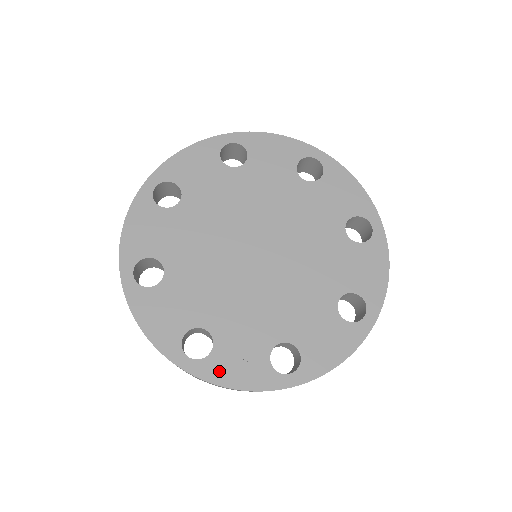
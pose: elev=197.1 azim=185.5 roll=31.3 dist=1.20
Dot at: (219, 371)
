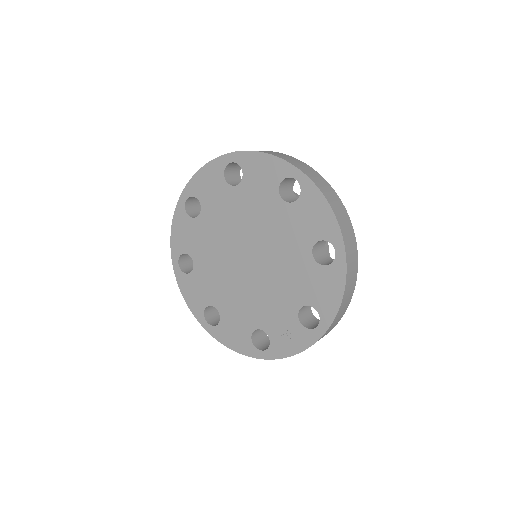
Dot at: (281, 349)
